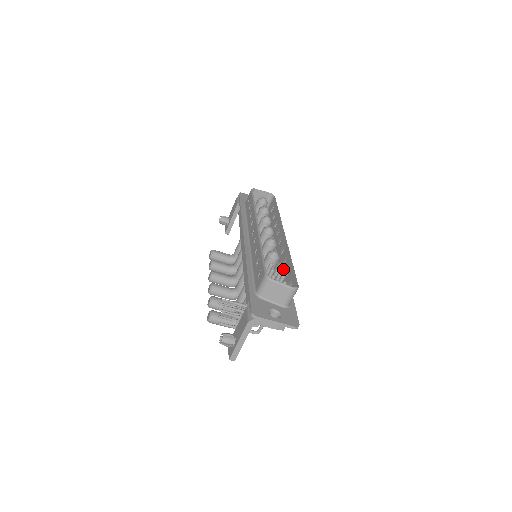
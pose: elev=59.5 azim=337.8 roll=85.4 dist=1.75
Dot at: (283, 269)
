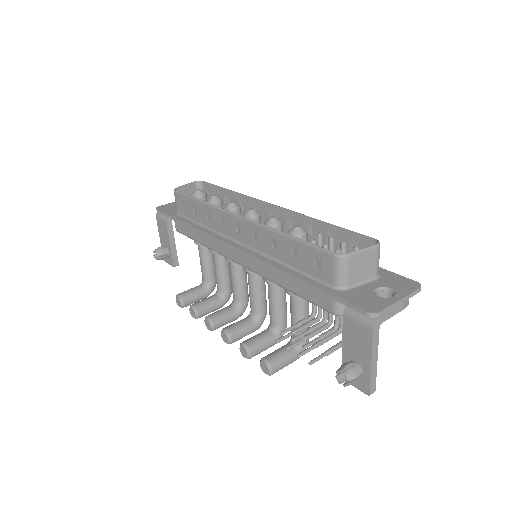
Dot at: (331, 237)
